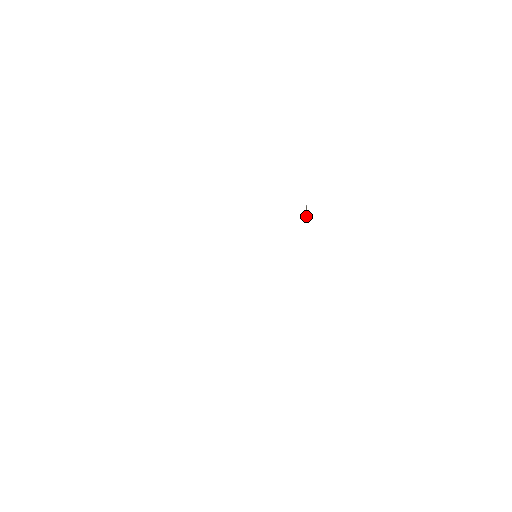
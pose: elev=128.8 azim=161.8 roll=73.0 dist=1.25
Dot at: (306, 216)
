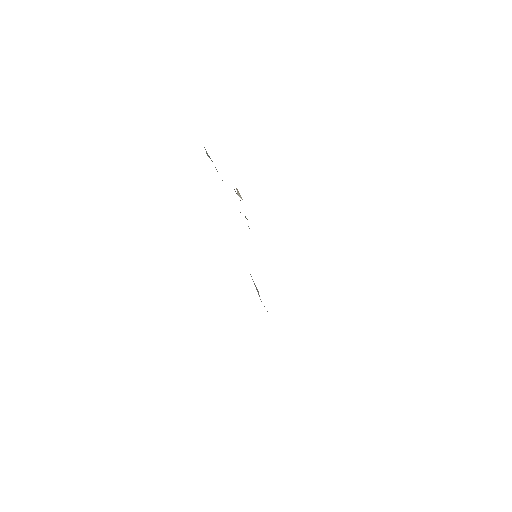
Dot at: (240, 196)
